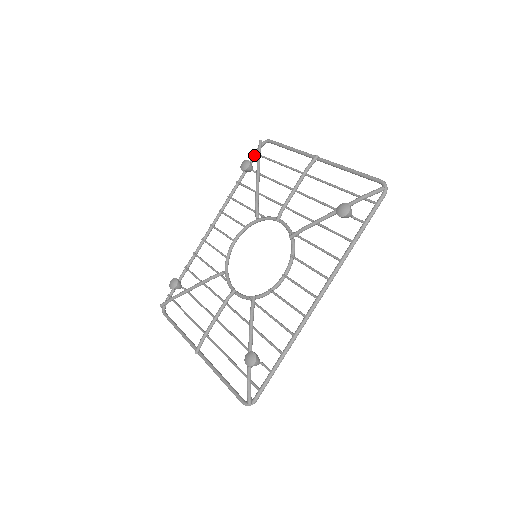
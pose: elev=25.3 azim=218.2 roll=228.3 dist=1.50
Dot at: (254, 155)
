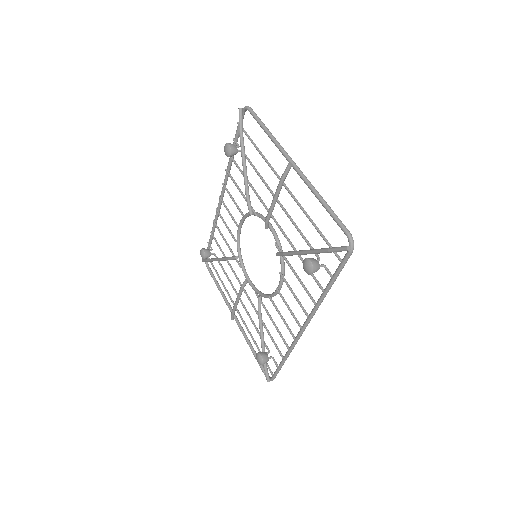
Dot at: (238, 124)
